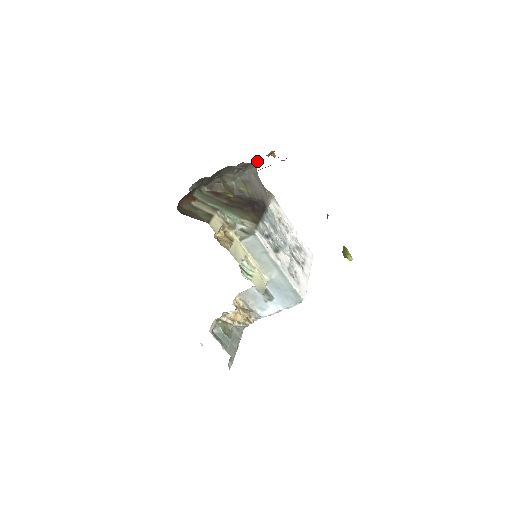
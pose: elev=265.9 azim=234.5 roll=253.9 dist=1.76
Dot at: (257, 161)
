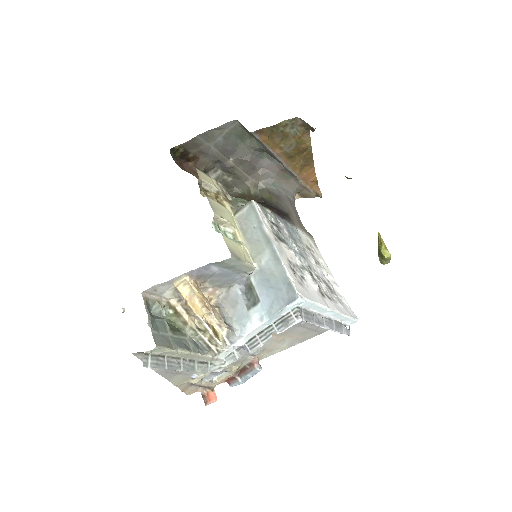
Dot at: (295, 188)
